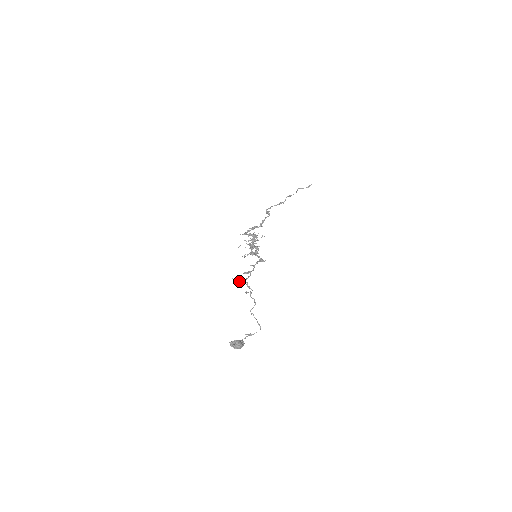
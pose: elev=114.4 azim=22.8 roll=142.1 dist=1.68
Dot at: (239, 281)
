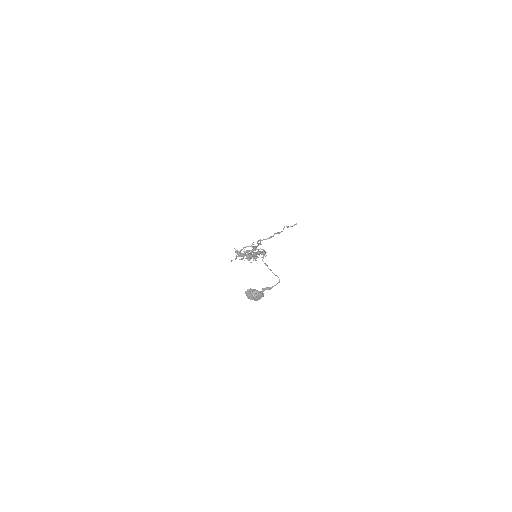
Dot at: (242, 249)
